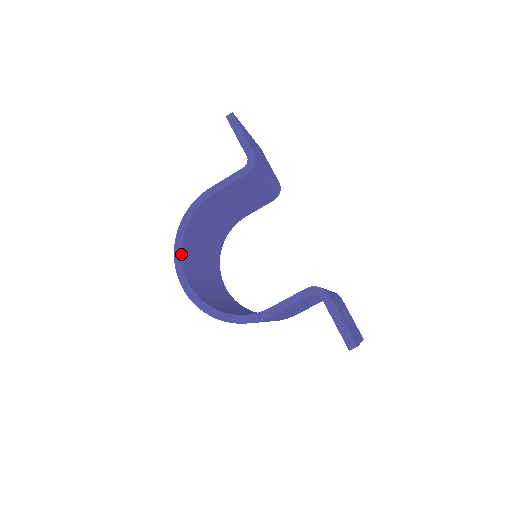
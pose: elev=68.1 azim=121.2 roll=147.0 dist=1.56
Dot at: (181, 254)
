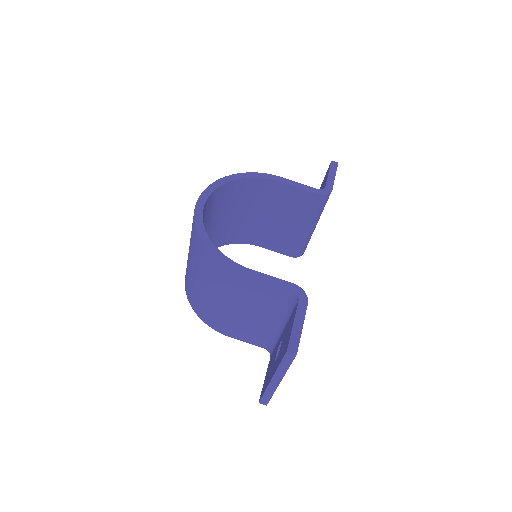
Dot at: (220, 186)
